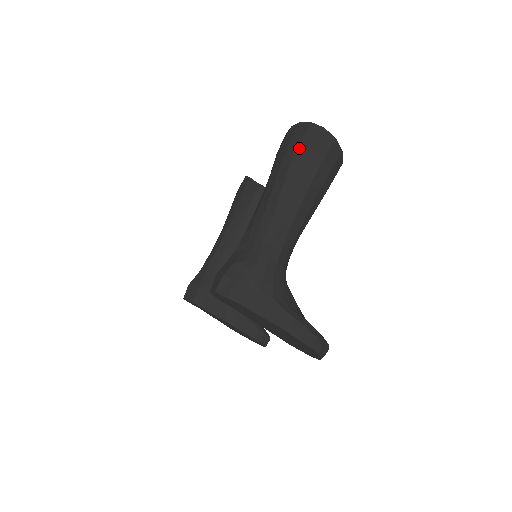
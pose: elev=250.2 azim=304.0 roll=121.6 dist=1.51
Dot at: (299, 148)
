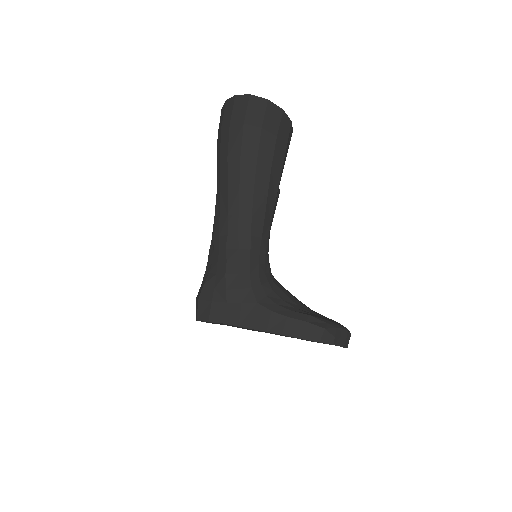
Dot at: (231, 129)
